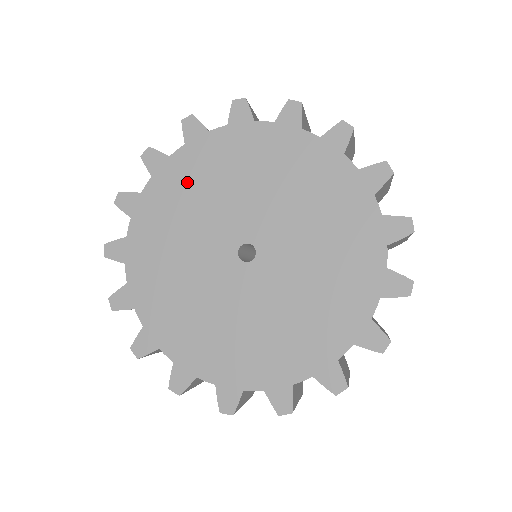
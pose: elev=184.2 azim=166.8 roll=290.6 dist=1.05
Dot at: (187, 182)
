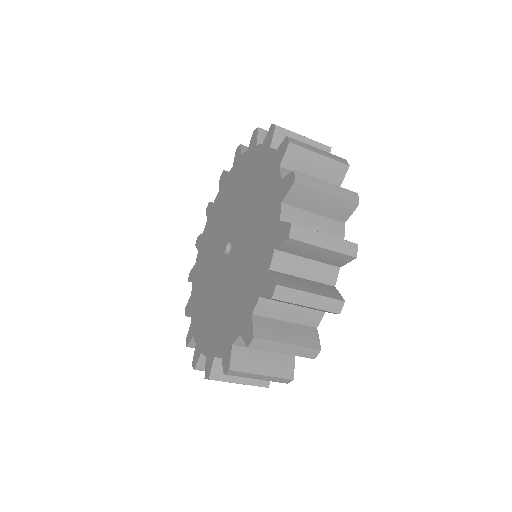
Dot at: (216, 215)
